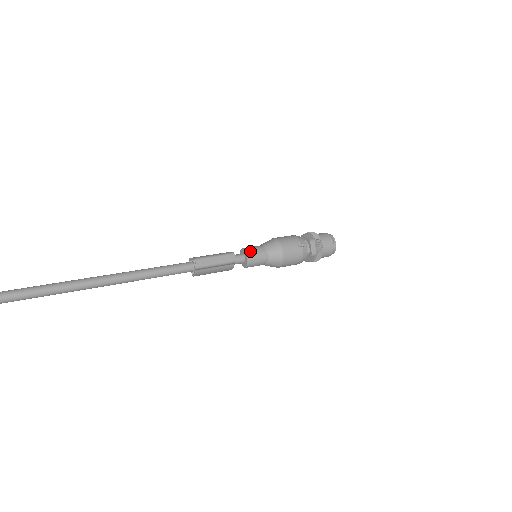
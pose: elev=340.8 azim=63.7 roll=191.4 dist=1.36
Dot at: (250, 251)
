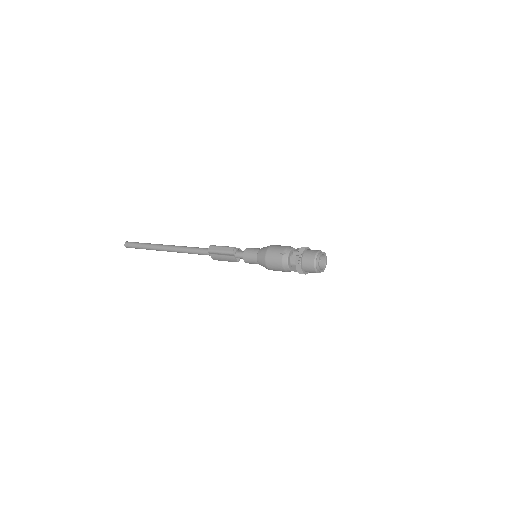
Dot at: (248, 249)
